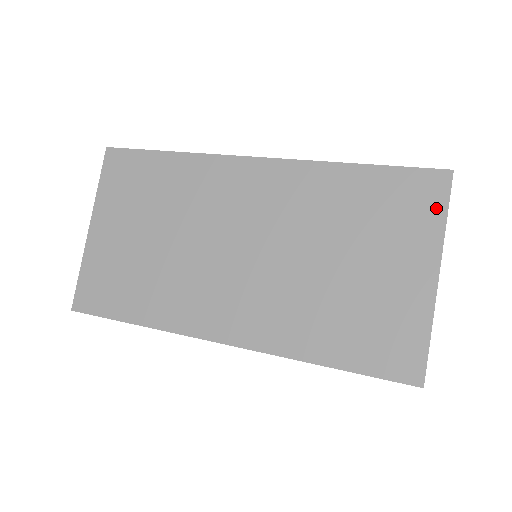
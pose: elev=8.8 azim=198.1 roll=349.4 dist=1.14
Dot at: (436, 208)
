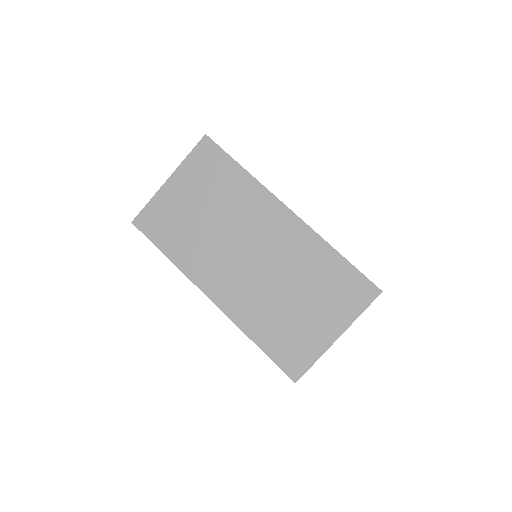
Dot at: (361, 304)
